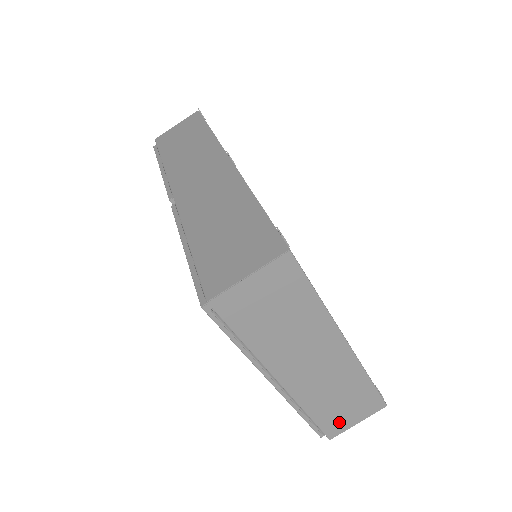
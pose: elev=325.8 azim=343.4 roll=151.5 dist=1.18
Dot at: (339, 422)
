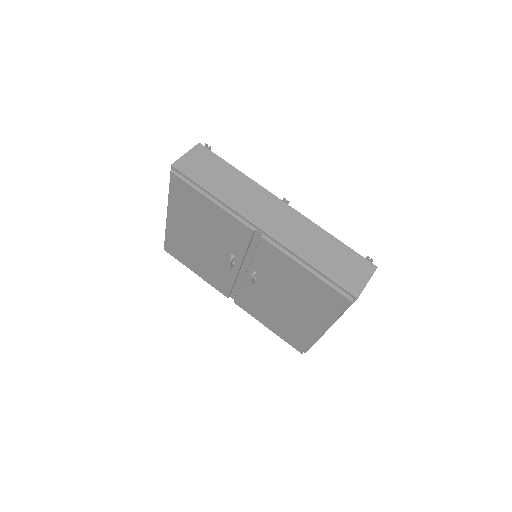
Dot at: occluded
